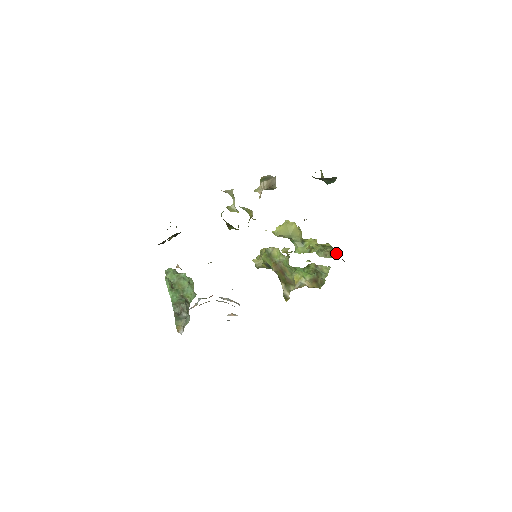
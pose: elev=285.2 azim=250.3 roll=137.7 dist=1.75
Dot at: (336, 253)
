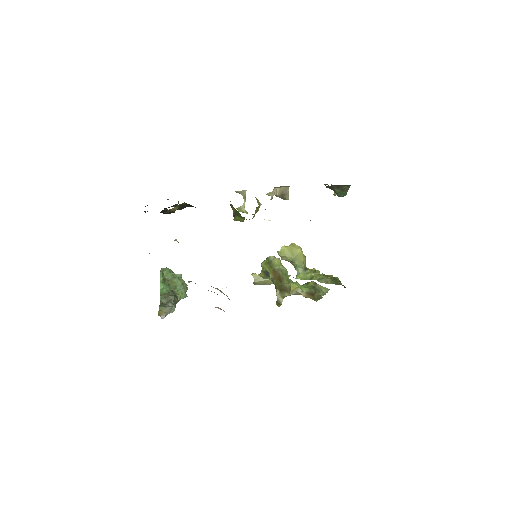
Dot at: (338, 280)
